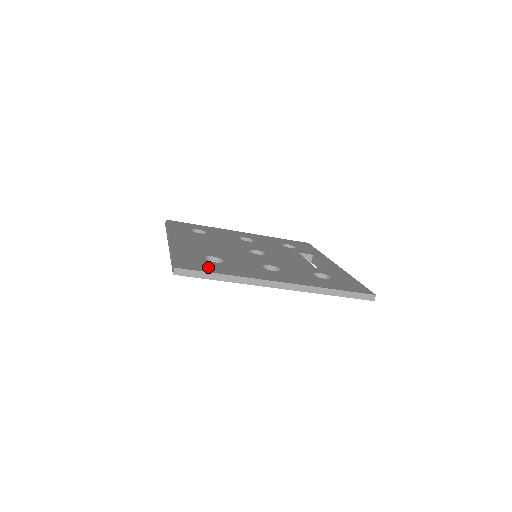
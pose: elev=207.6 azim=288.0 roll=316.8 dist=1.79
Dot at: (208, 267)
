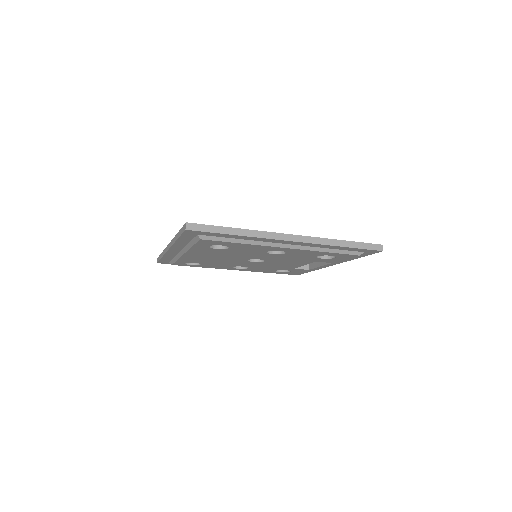
Dot at: occluded
